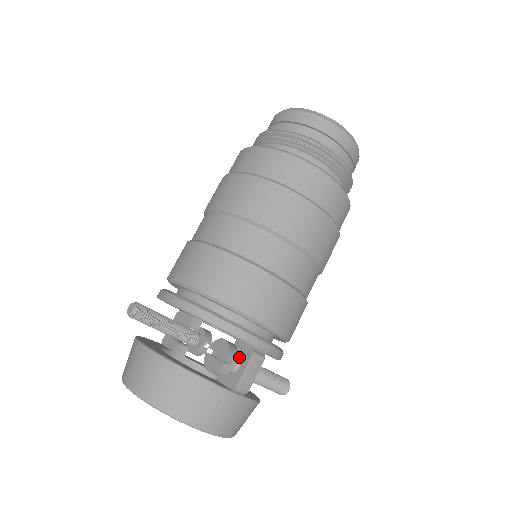
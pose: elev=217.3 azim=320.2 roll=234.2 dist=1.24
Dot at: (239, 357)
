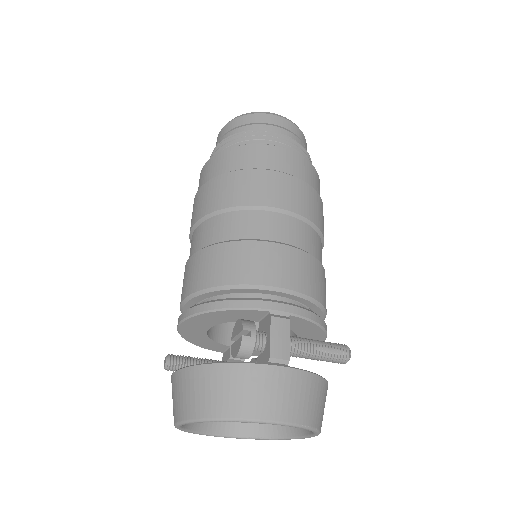
Dot at: (264, 333)
